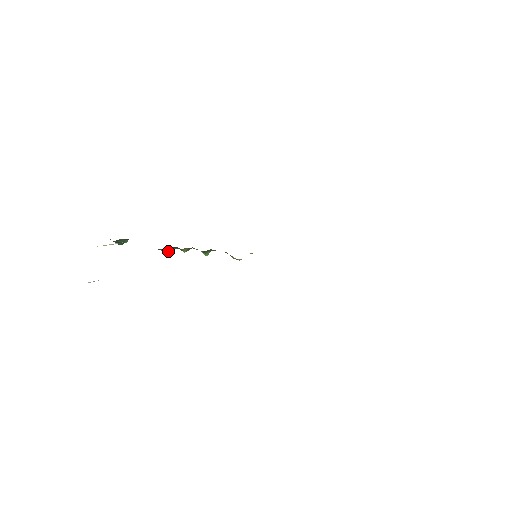
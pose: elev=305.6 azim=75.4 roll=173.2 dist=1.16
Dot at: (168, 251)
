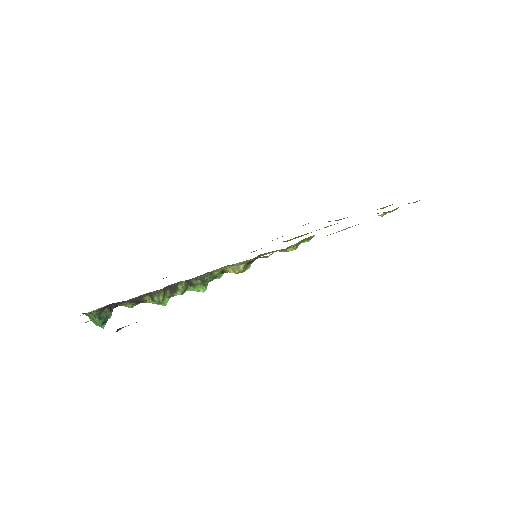
Dot at: (162, 302)
